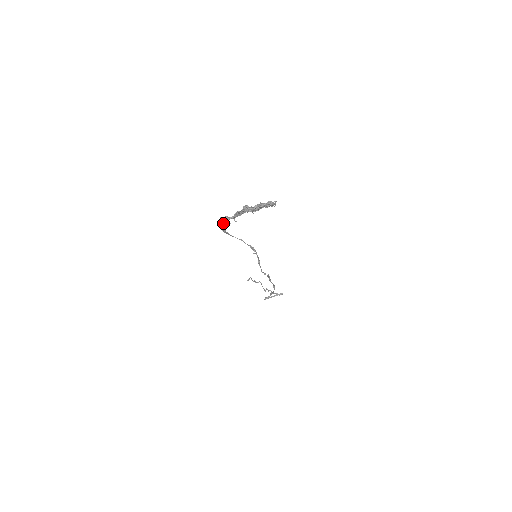
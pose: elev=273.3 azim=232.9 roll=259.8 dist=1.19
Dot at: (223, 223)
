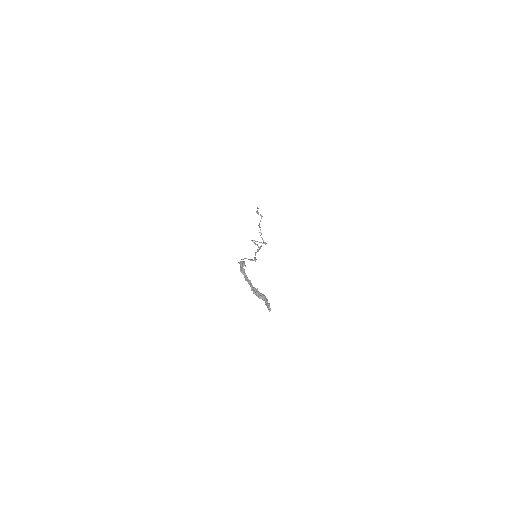
Dot at: (241, 265)
